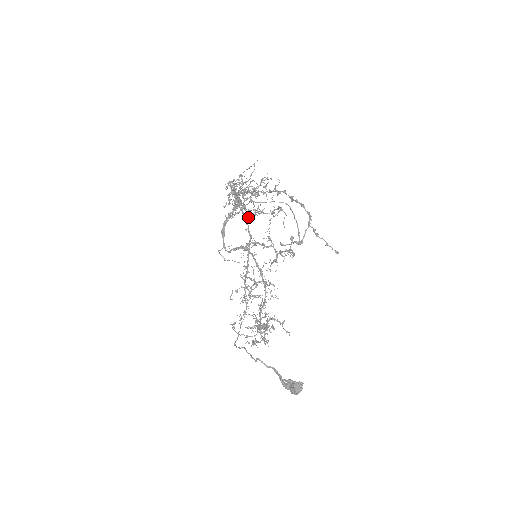
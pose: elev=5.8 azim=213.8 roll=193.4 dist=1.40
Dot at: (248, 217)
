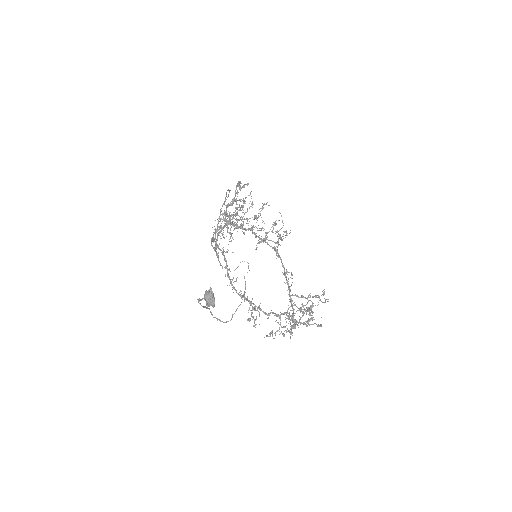
Dot at: occluded
